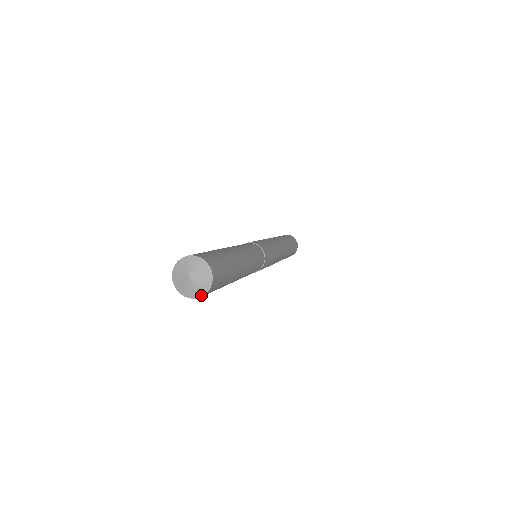
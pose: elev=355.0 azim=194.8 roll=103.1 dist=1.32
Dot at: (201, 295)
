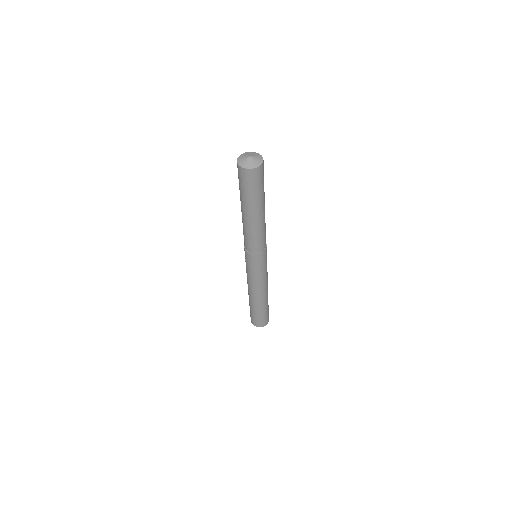
Dot at: (253, 167)
